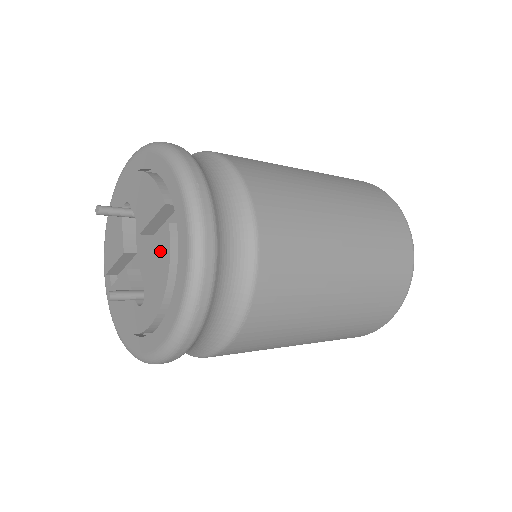
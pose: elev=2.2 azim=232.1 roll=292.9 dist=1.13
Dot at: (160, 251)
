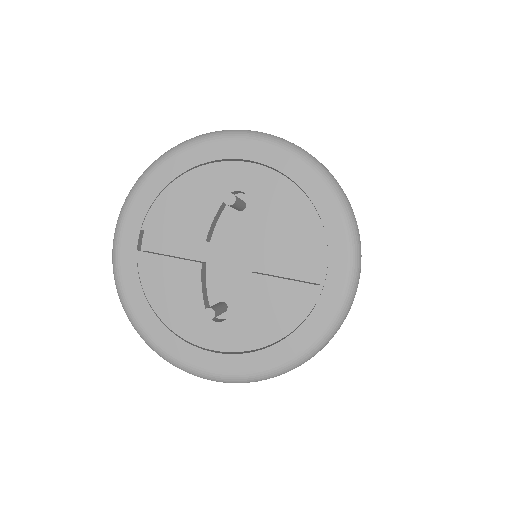
Dot at: (288, 299)
